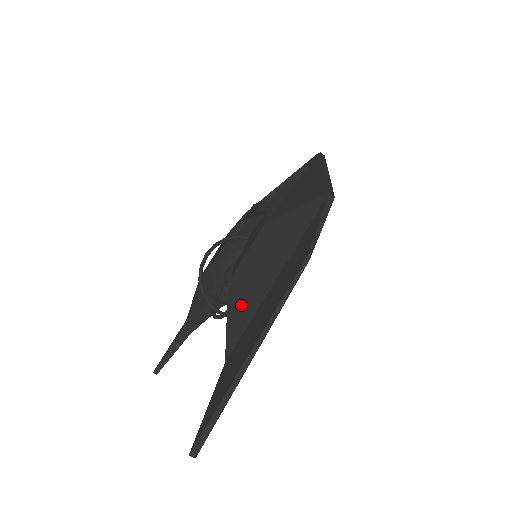
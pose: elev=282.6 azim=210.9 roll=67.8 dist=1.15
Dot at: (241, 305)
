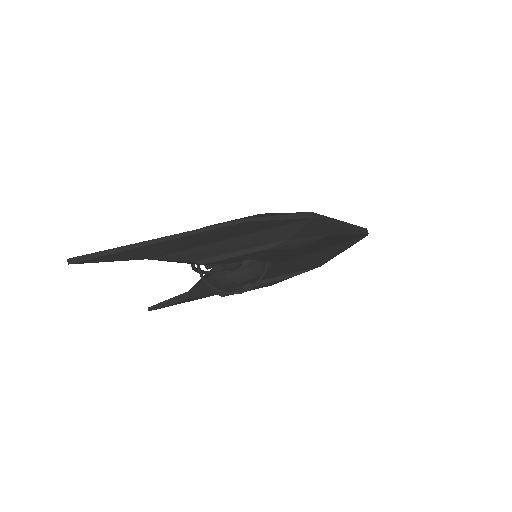
Dot at: occluded
